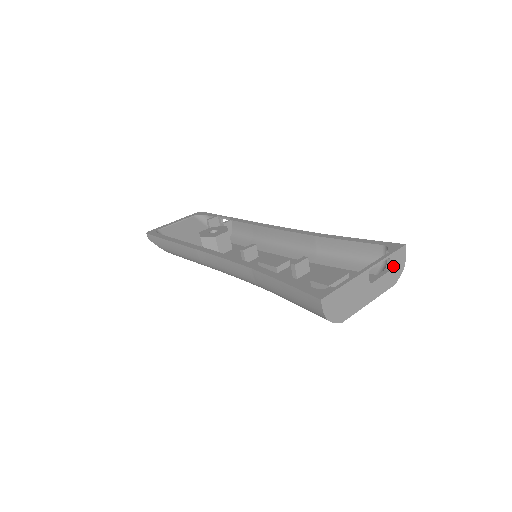
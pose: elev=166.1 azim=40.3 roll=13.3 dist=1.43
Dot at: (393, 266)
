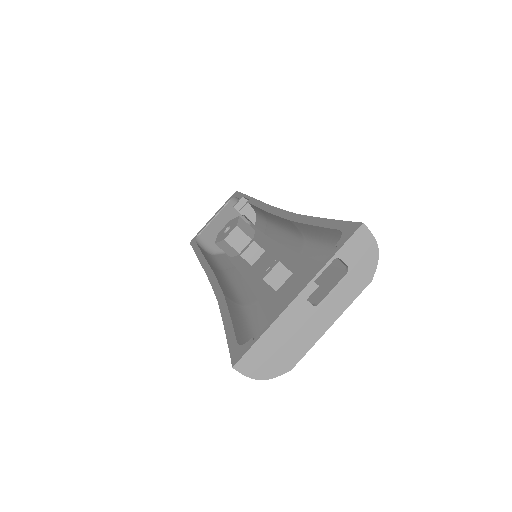
Dot at: (352, 263)
